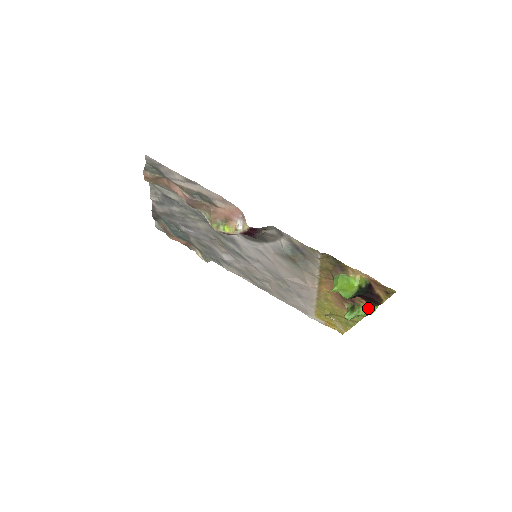
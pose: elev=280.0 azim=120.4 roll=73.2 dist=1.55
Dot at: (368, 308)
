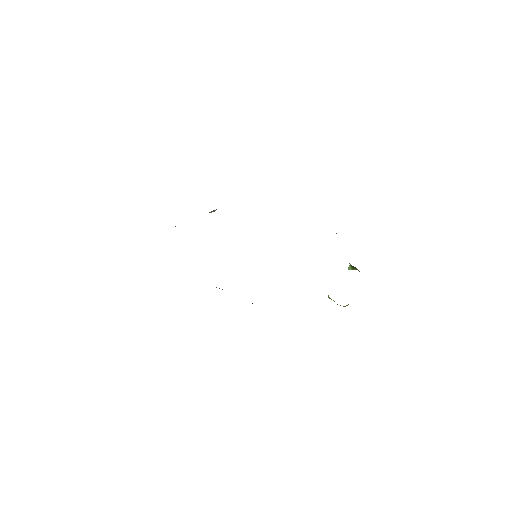
Dot at: occluded
